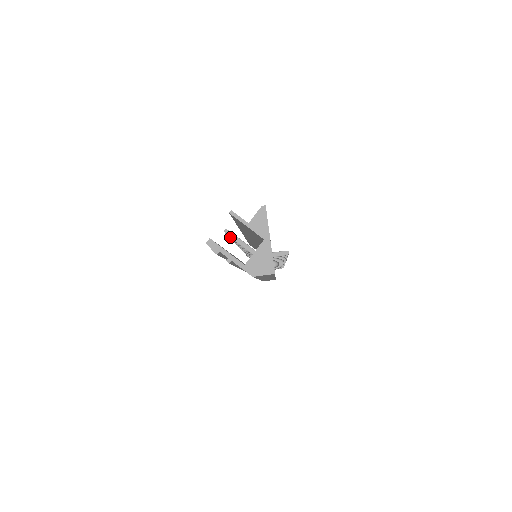
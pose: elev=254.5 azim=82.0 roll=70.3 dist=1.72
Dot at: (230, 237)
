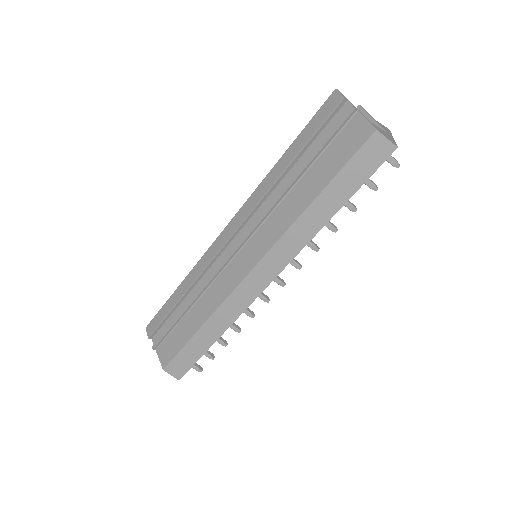
Dot at: occluded
